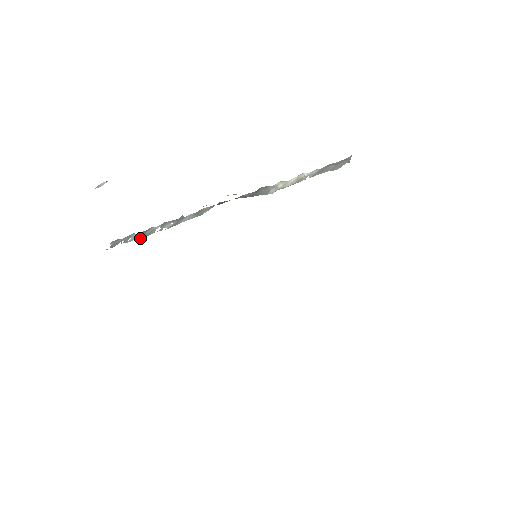
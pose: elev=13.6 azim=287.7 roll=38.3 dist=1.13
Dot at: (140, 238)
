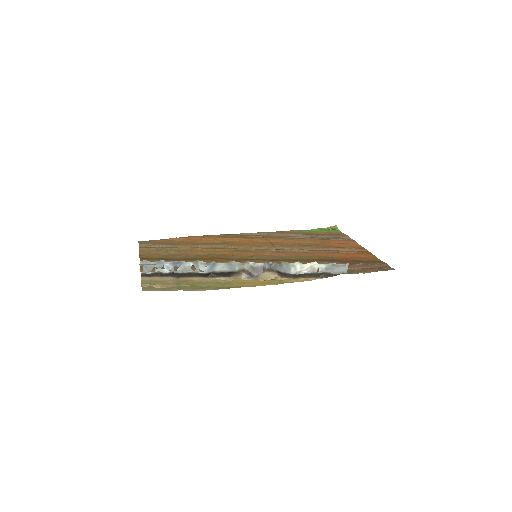
Dot at: (178, 273)
